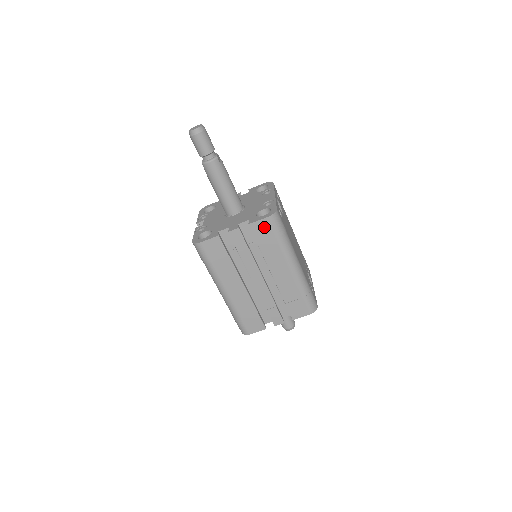
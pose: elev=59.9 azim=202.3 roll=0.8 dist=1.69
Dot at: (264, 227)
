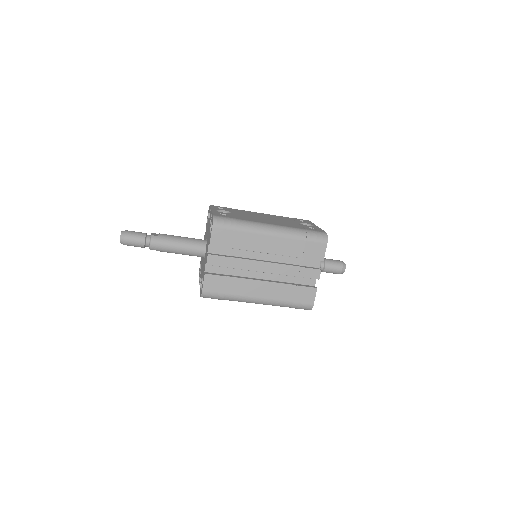
Dot at: (219, 234)
